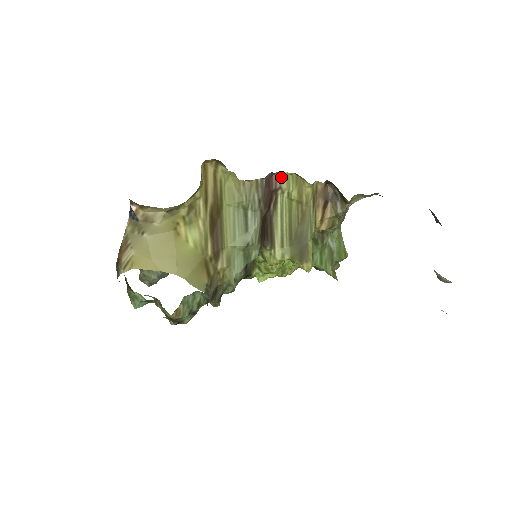
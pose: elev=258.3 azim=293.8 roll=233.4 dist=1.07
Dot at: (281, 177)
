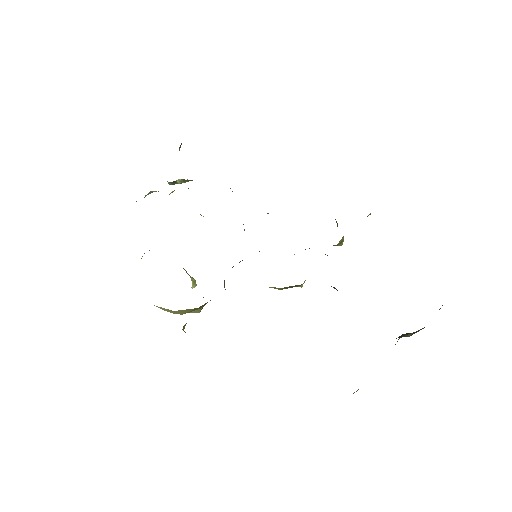
Dot at: occluded
